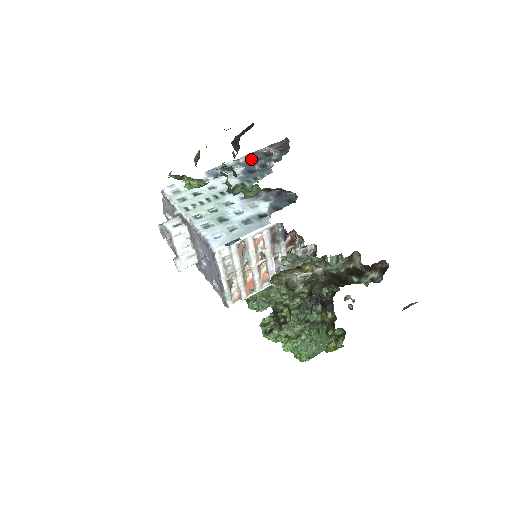
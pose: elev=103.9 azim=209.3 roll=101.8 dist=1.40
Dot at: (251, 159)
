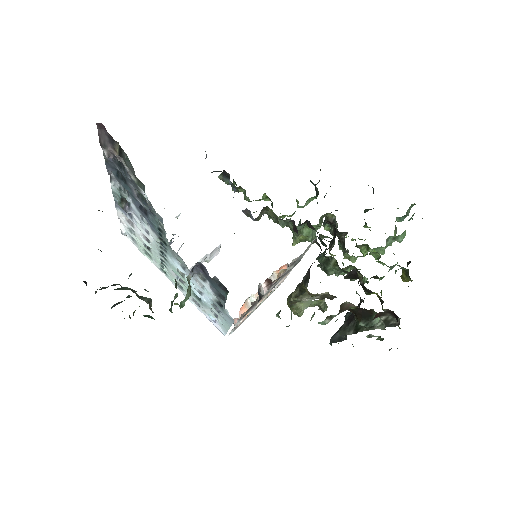
Dot at: (119, 179)
